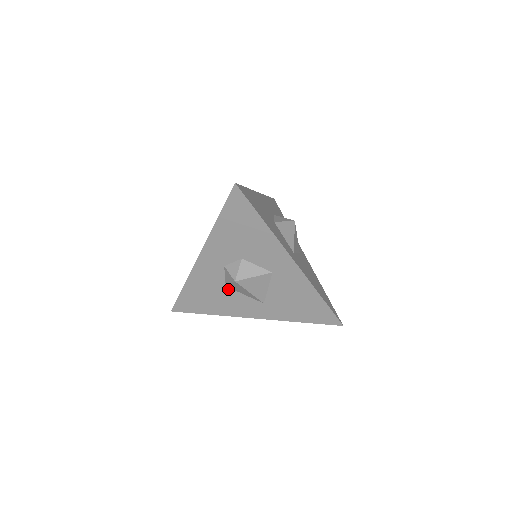
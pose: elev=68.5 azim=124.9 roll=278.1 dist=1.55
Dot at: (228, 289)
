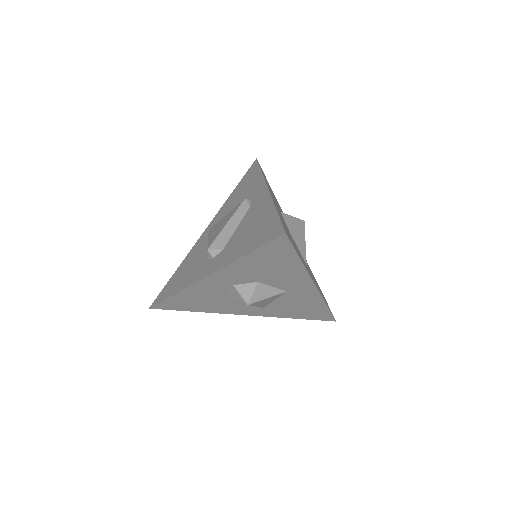
Dot at: (228, 298)
